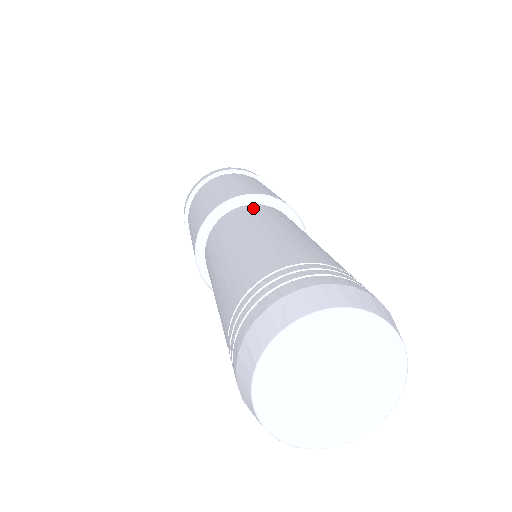
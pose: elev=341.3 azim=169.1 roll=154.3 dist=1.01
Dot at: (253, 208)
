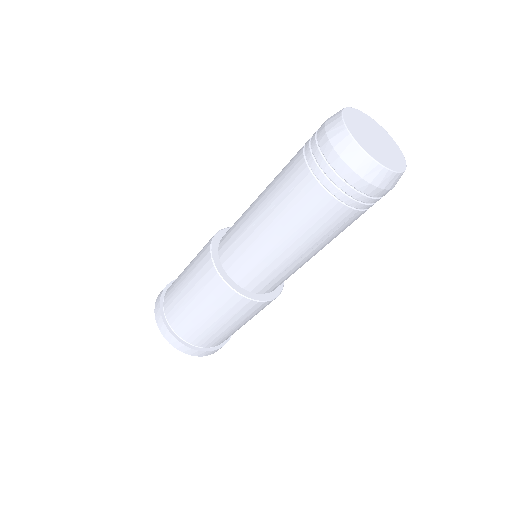
Dot at: occluded
